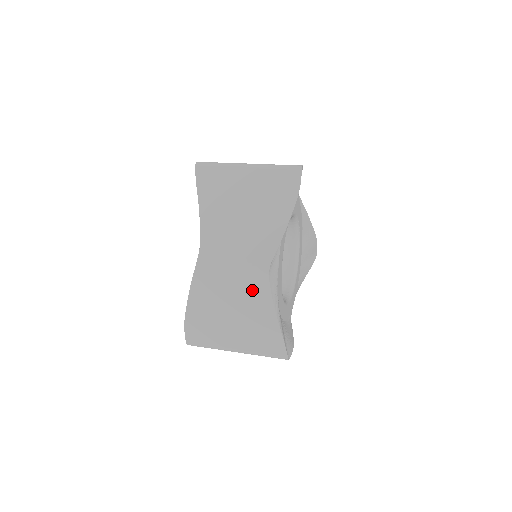
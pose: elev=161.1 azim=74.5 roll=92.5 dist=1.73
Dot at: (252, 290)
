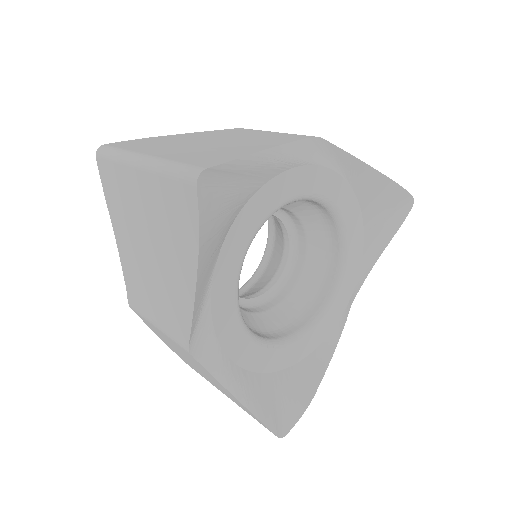
Dot at: (194, 362)
